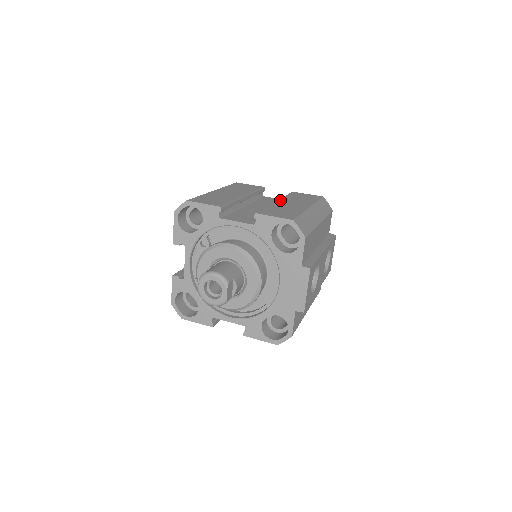
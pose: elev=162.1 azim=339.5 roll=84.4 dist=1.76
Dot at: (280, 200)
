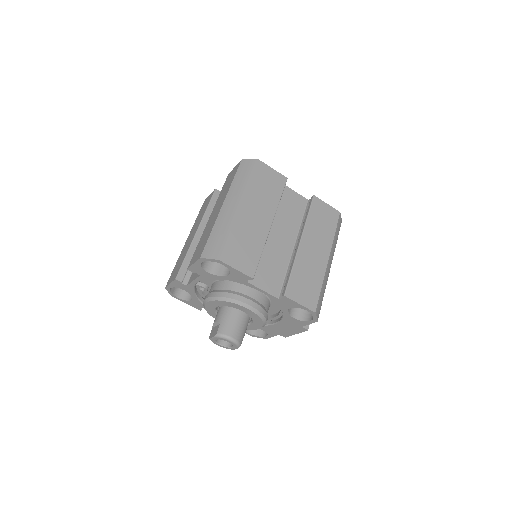
Dot at: (304, 238)
